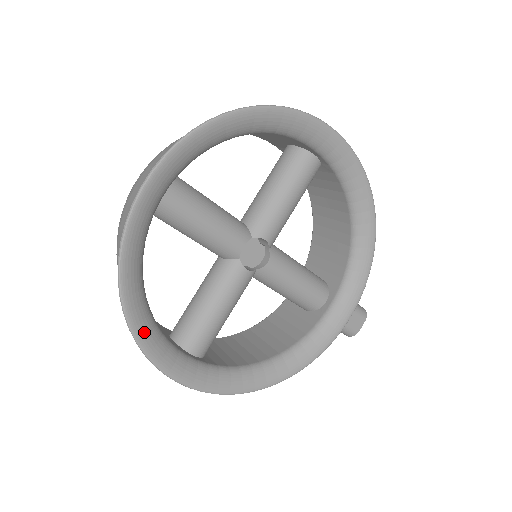
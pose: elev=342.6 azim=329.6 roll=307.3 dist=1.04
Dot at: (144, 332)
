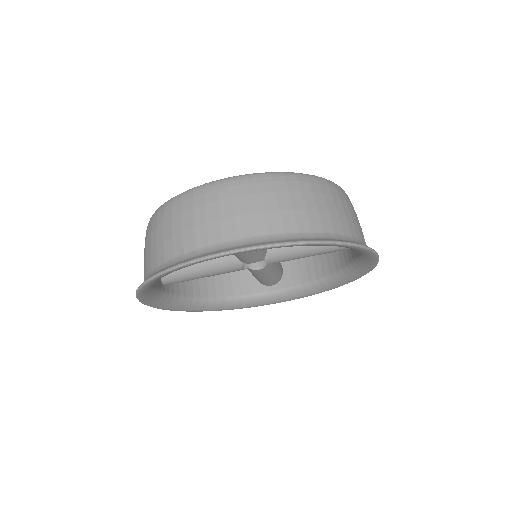
Dot at: (147, 289)
